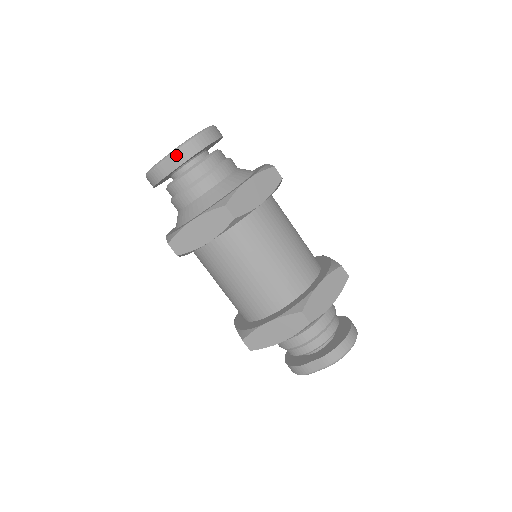
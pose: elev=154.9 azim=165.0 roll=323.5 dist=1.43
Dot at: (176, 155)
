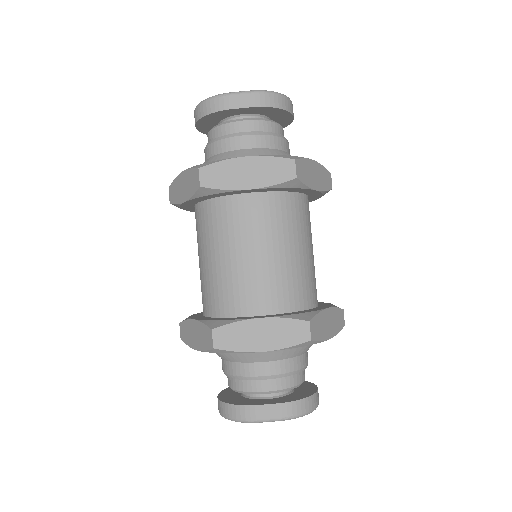
Dot at: (257, 95)
